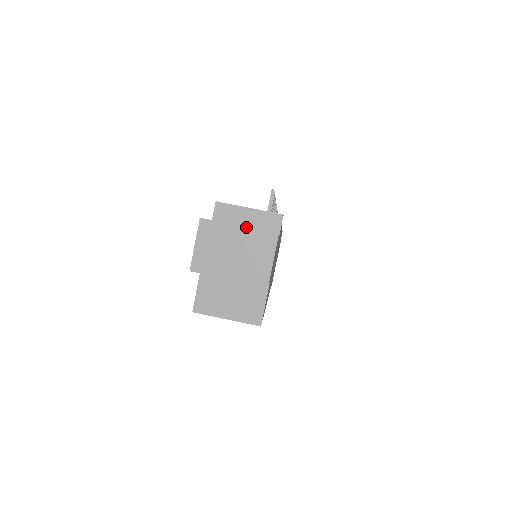
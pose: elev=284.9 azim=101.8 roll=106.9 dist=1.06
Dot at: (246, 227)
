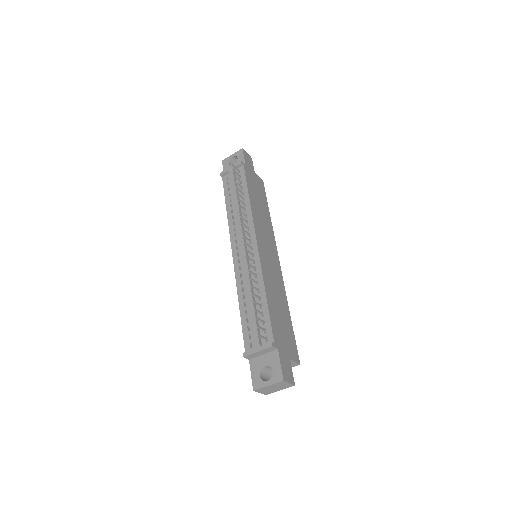
Dot at: (271, 385)
